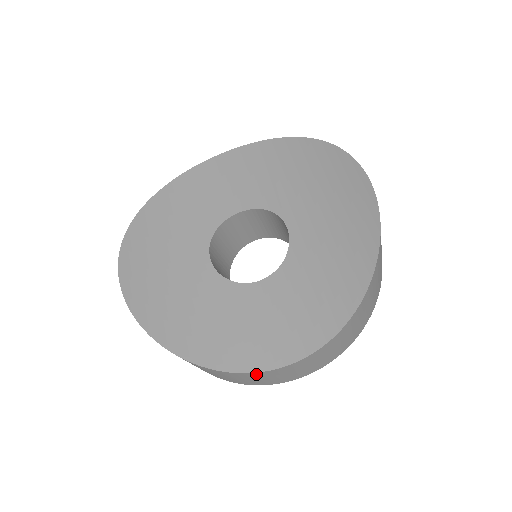
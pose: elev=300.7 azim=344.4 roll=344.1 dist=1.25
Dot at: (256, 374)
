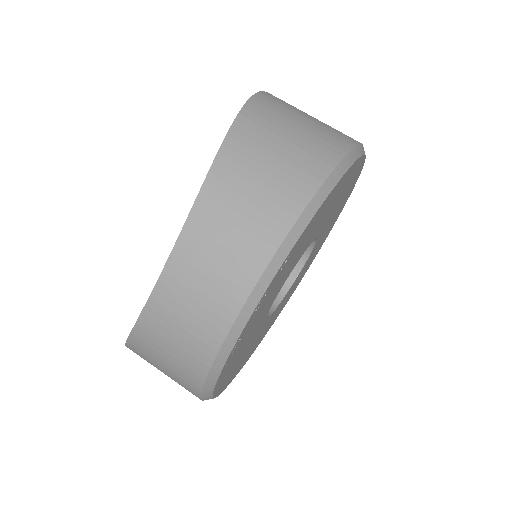
Dot at: (155, 307)
